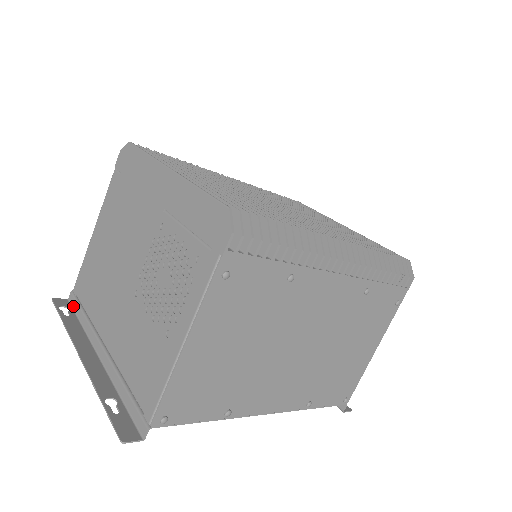
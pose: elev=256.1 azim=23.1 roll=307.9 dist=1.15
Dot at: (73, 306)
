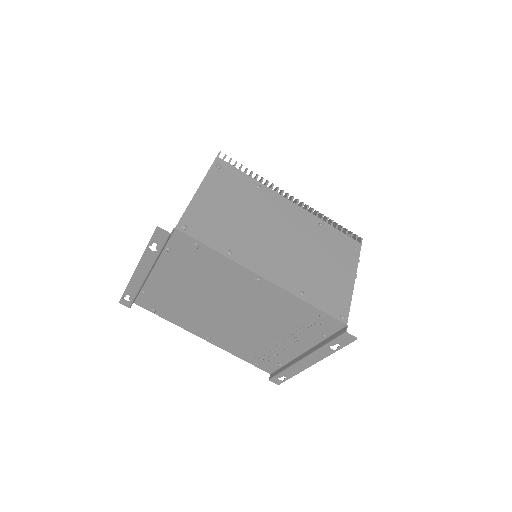
Dot at: (133, 301)
